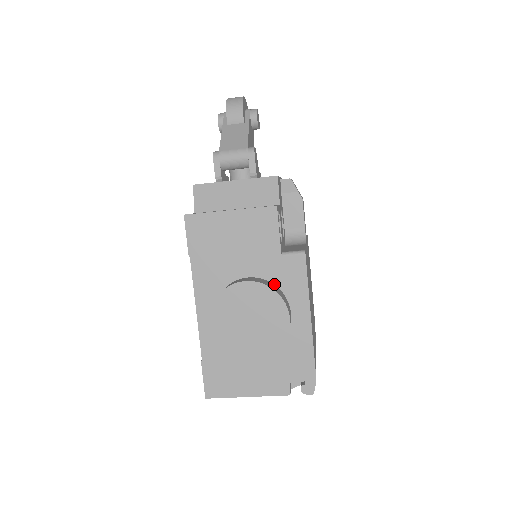
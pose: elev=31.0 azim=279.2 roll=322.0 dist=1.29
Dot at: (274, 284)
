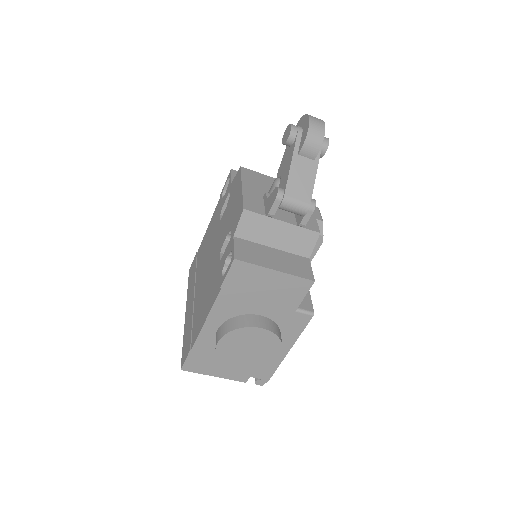
Dot at: (278, 325)
